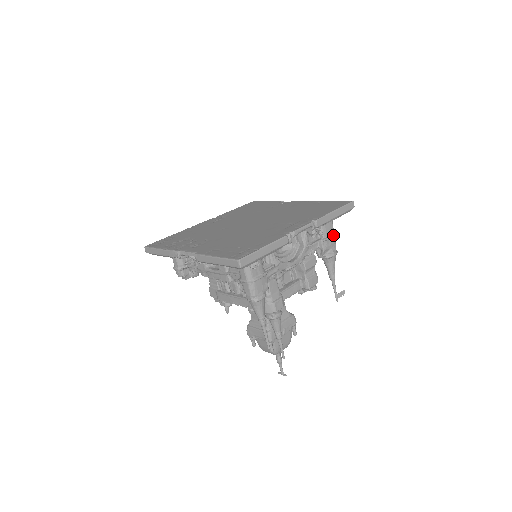
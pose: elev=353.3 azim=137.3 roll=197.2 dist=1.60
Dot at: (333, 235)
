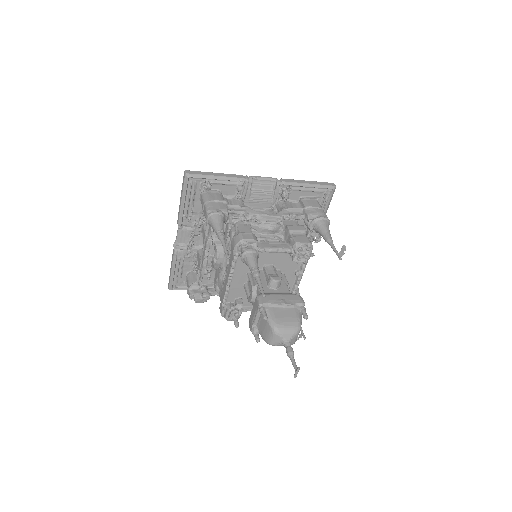
Dot at: (319, 207)
